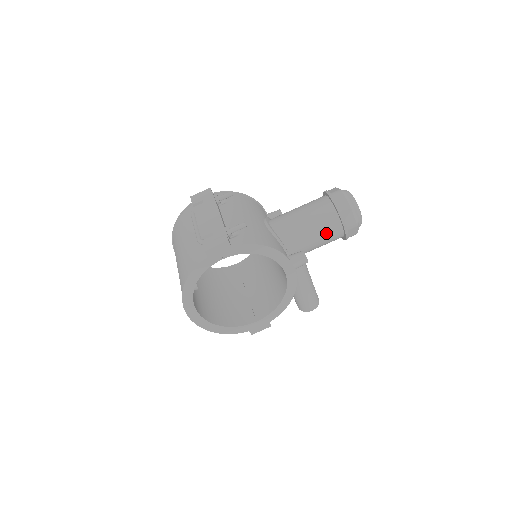
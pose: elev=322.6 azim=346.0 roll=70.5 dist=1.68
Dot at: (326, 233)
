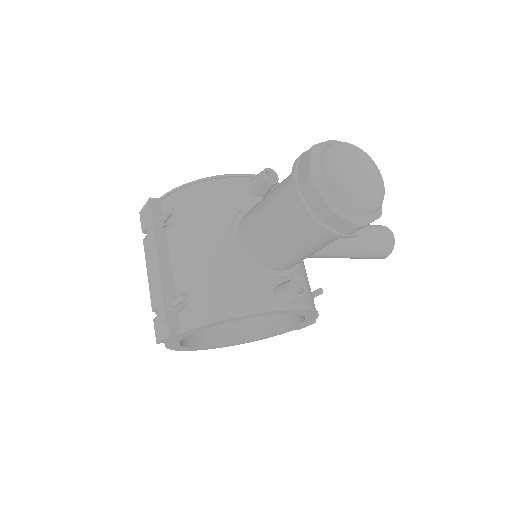
Dot at: (318, 244)
